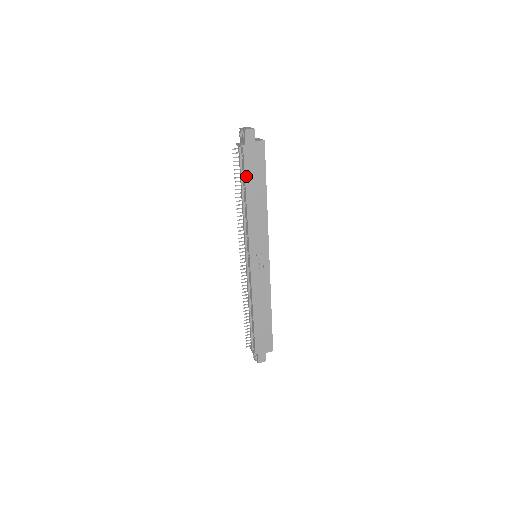
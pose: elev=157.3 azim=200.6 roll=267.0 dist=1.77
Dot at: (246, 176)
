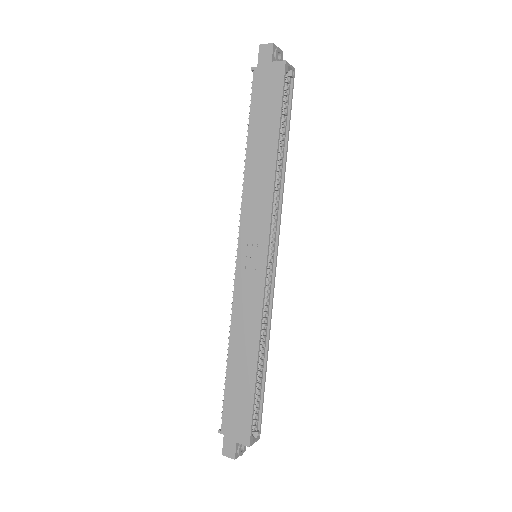
Dot at: (252, 115)
